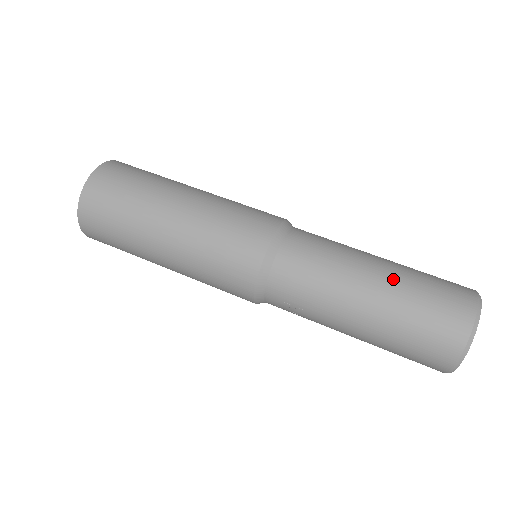
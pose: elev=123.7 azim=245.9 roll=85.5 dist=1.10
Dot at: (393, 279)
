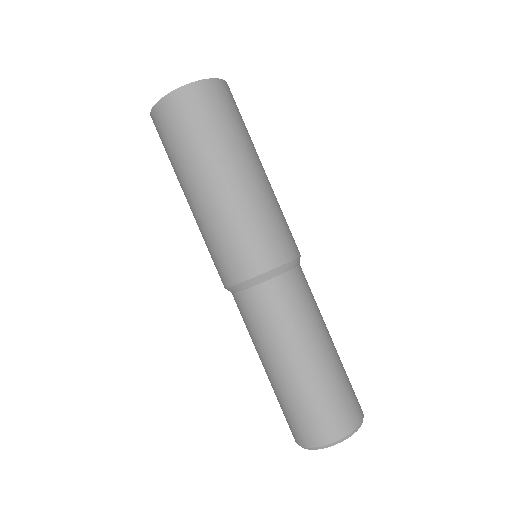
Dot at: (275, 384)
